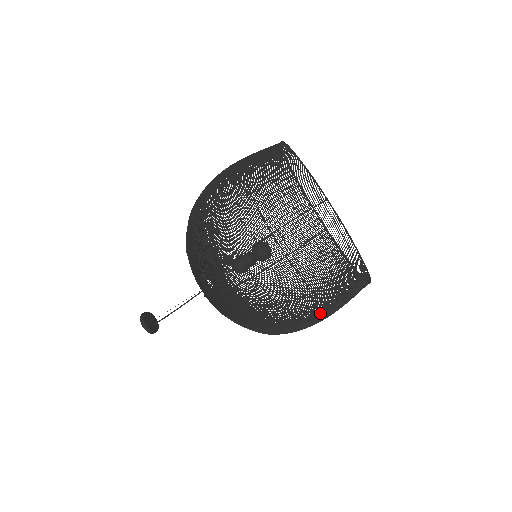
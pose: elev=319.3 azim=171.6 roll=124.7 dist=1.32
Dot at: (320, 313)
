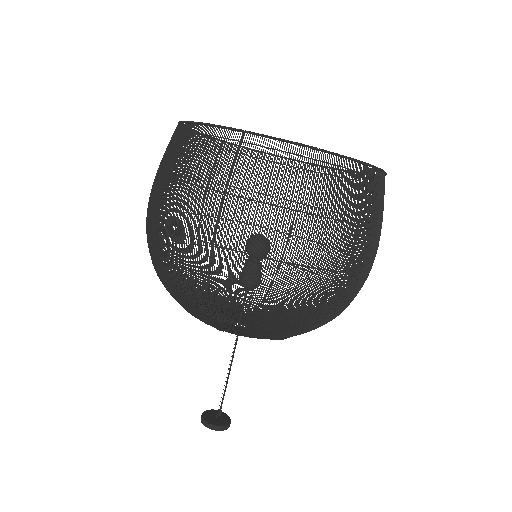
Dot at: occluded
